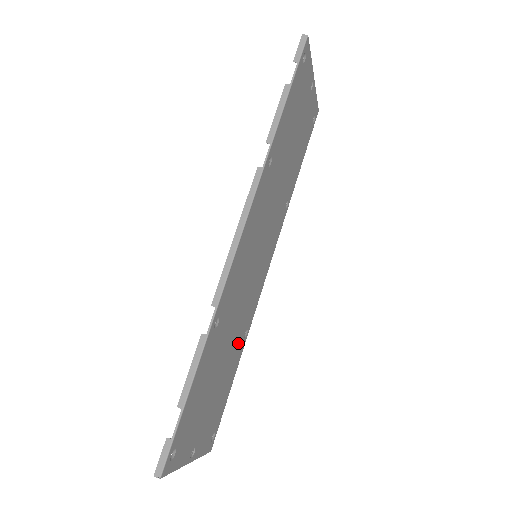
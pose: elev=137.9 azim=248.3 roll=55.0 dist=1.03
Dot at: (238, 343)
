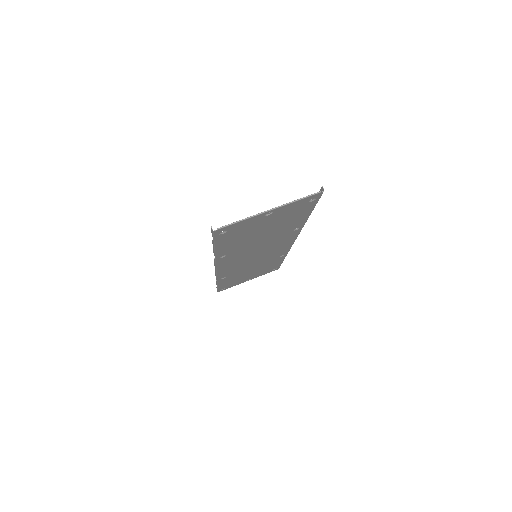
Dot at: (272, 261)
